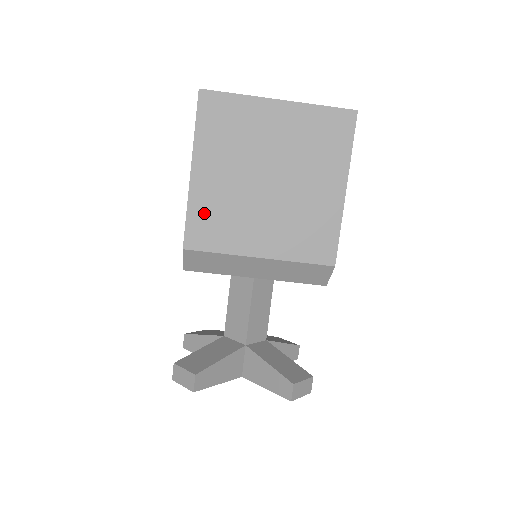
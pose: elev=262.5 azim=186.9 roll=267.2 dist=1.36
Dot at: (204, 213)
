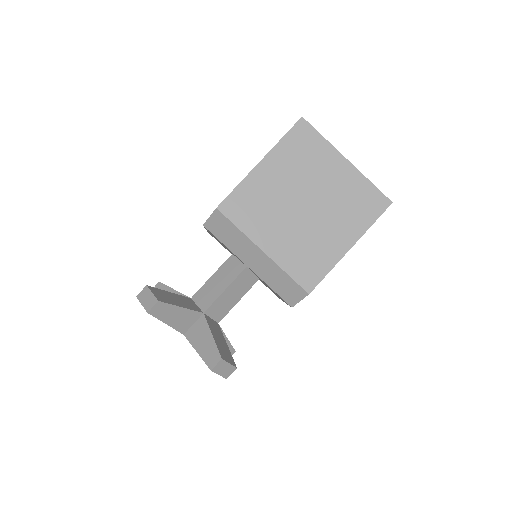
Dot at: (248, 195)
